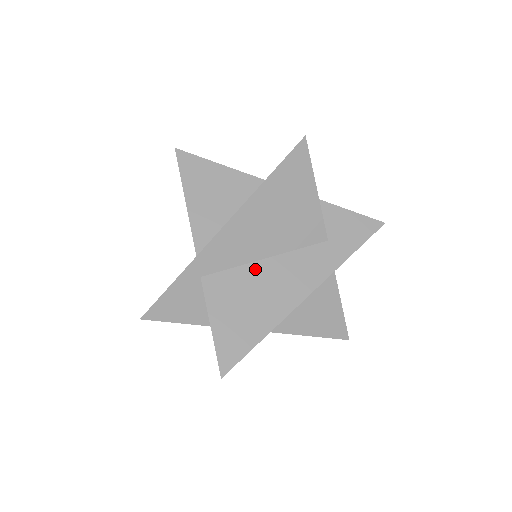
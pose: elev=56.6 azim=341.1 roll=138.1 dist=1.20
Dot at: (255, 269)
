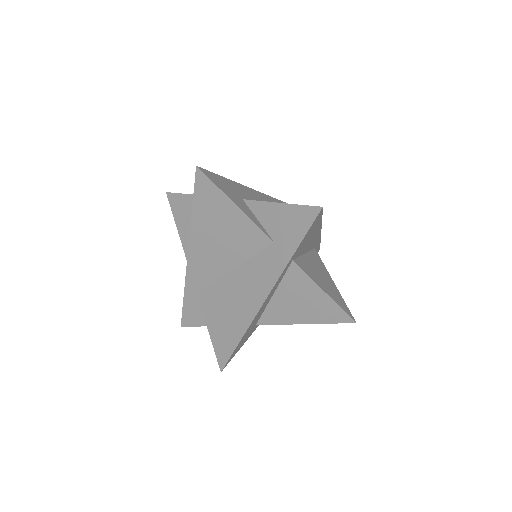
Dot at: (226, 281)
